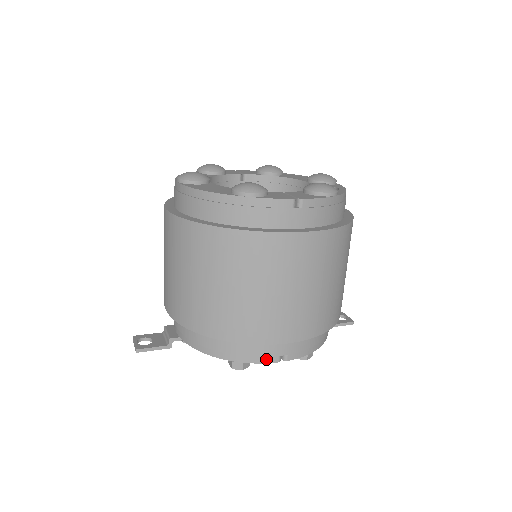
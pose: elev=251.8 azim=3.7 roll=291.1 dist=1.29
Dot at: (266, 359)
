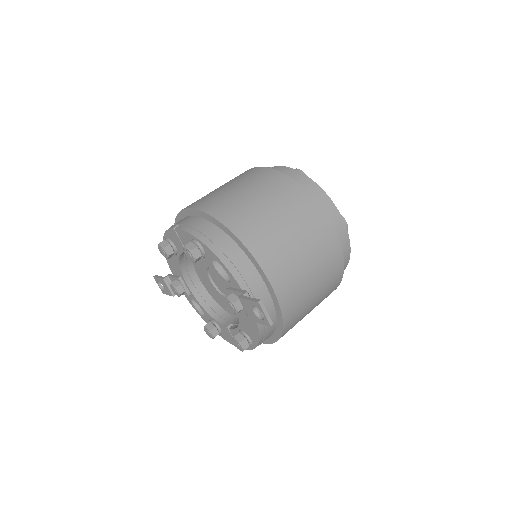
Dot at: occluded
